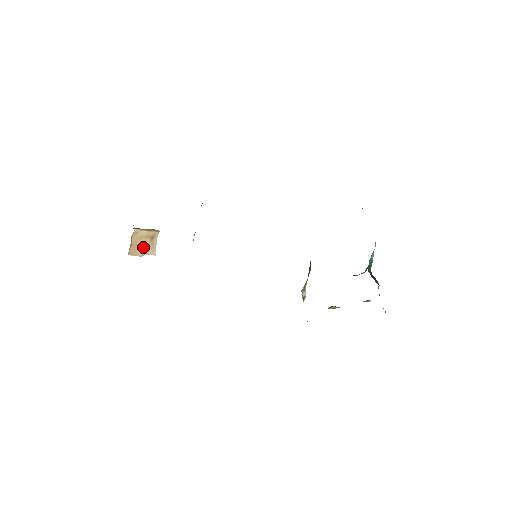
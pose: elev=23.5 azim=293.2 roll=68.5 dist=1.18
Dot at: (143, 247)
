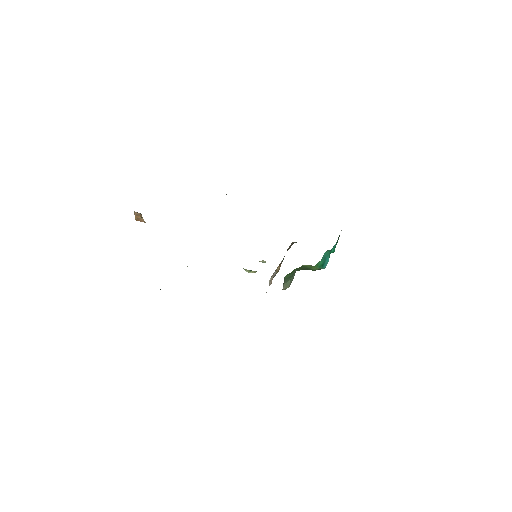
Dot at: occluded
